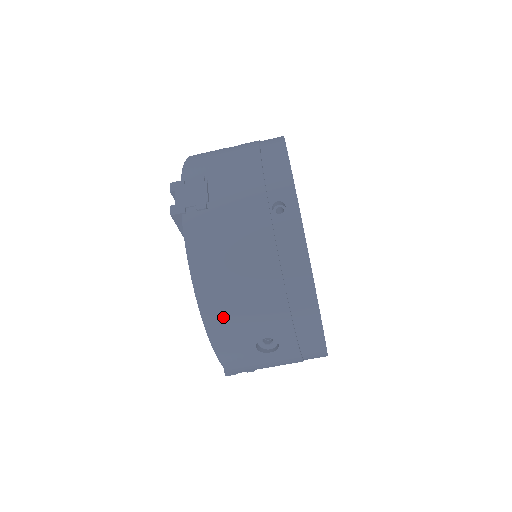
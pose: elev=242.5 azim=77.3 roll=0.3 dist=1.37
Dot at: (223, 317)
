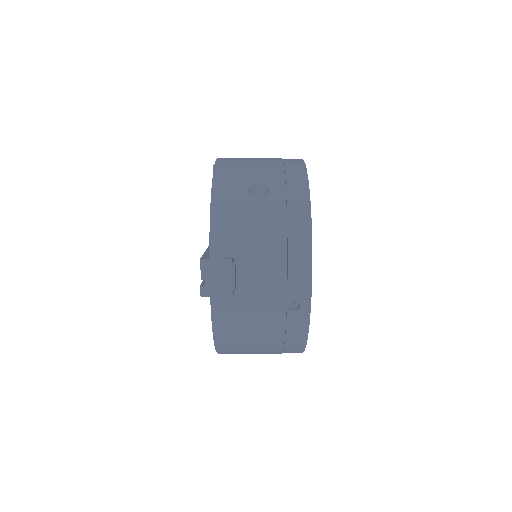
Dot at: (231, 167)
